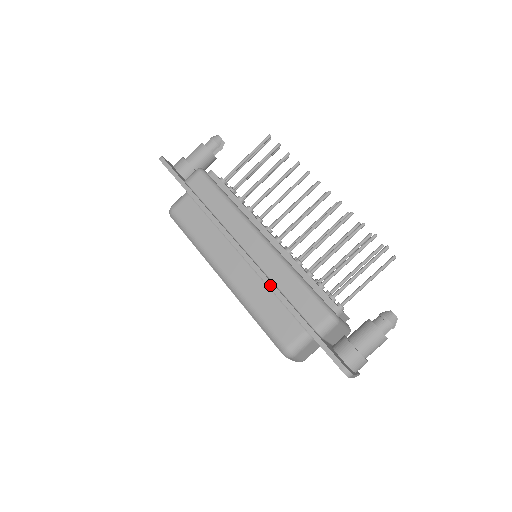
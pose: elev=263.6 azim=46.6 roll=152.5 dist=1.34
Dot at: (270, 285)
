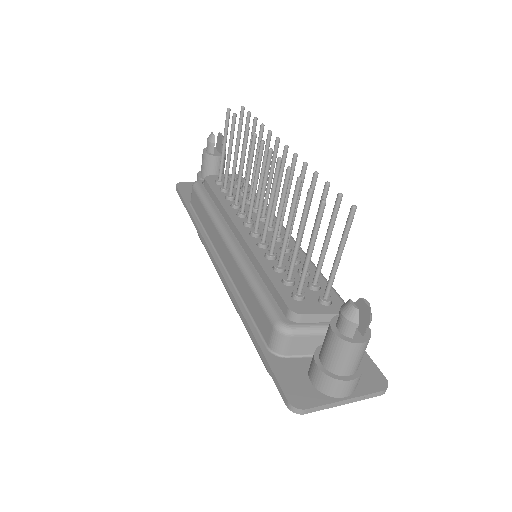
Dot at: (233, 299)
